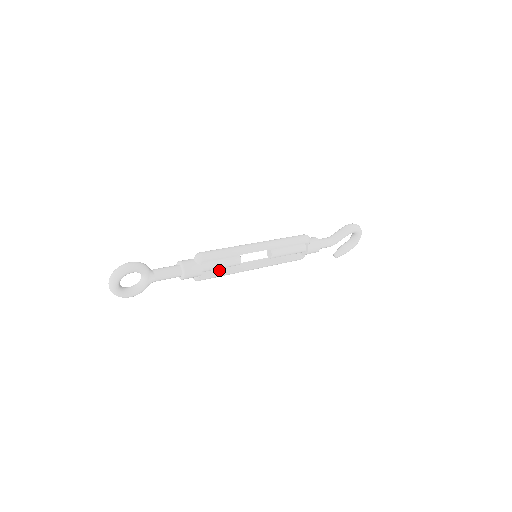
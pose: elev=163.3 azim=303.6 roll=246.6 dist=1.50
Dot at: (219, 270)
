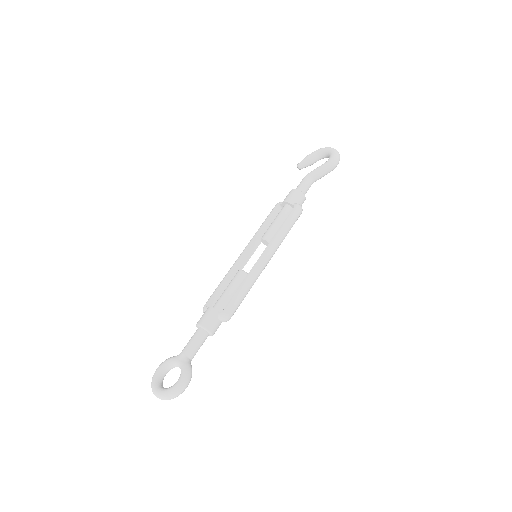
Dot at: (224, 287)
